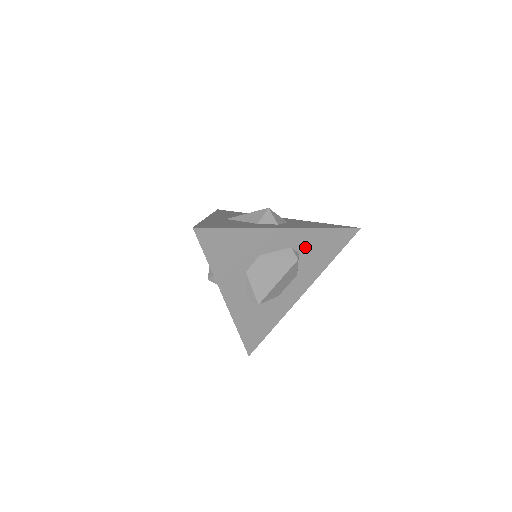
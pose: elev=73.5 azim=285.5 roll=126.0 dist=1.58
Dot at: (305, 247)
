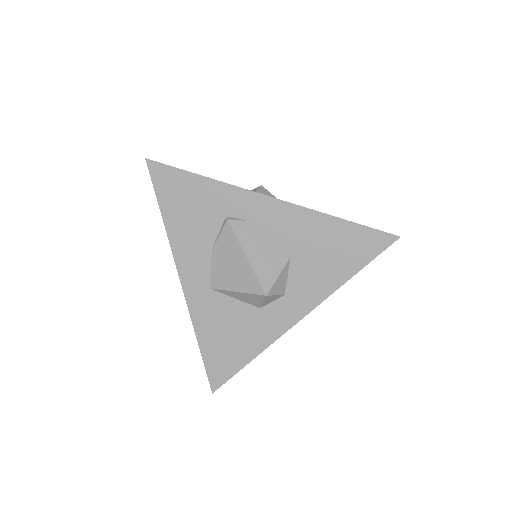
Dot at: occluded
